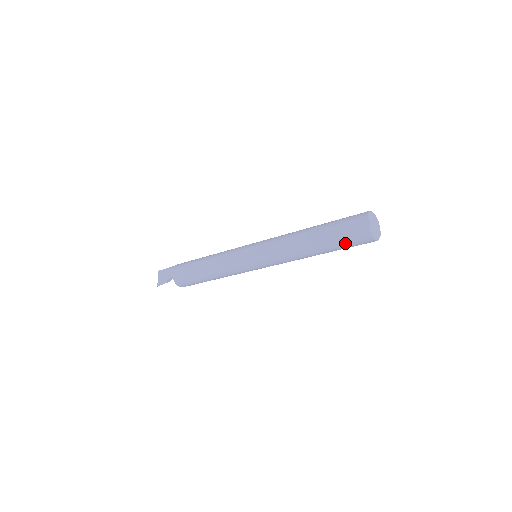
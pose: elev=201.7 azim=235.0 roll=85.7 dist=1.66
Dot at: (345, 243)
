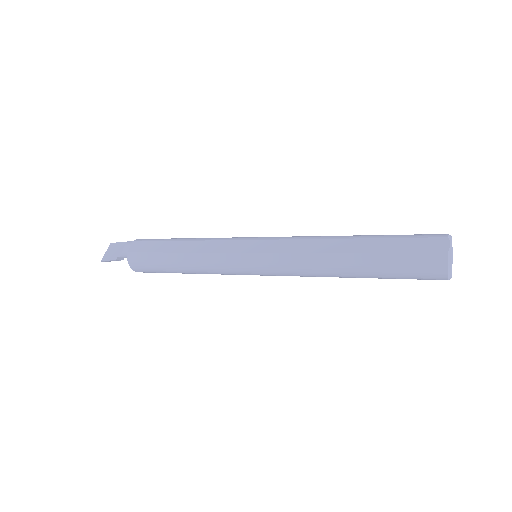
Dot at: (400, 267)
